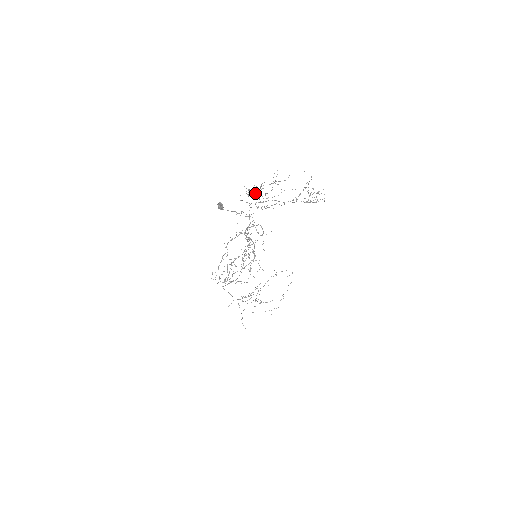
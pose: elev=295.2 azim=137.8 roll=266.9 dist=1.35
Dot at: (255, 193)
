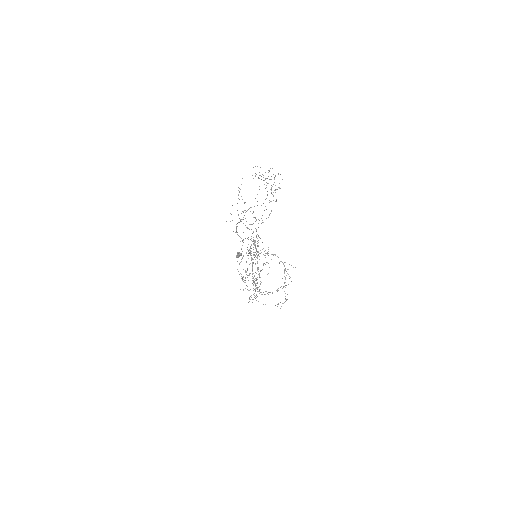
Dot at: occluded
